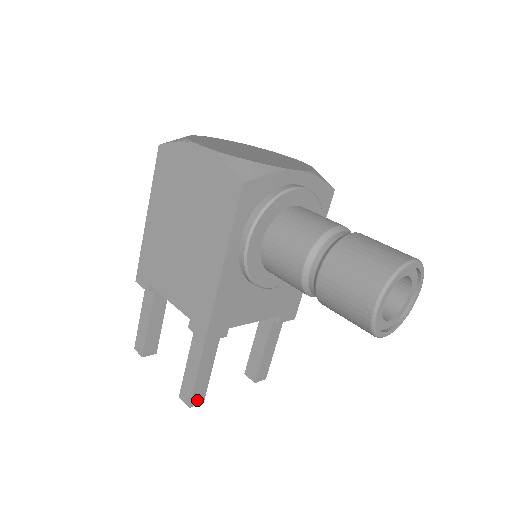
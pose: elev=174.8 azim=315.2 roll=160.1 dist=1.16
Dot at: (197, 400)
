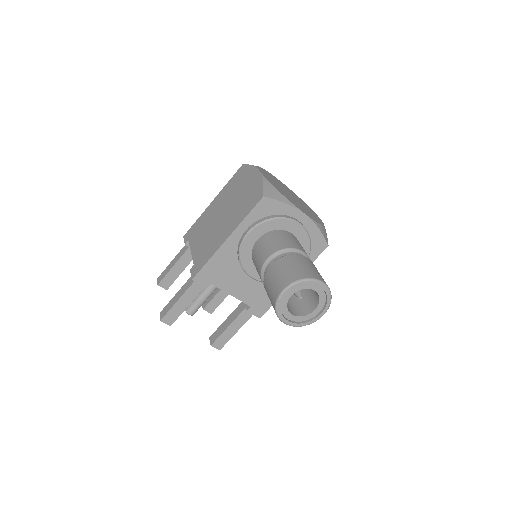
Dot at: (168, 320)
